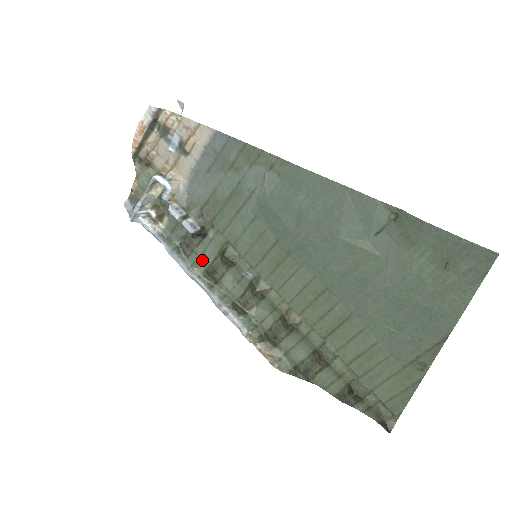
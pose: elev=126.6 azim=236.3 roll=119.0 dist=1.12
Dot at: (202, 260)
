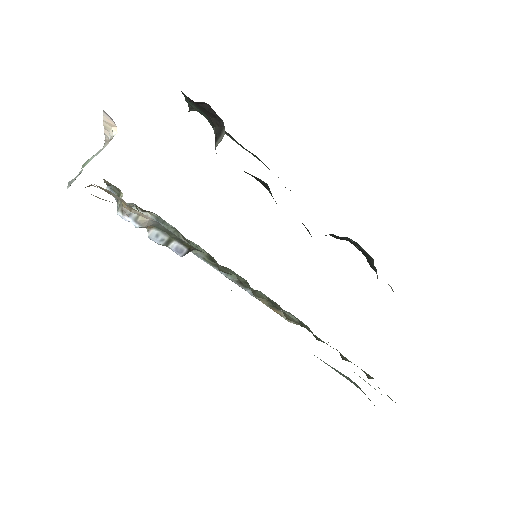
Dot at: (203, 249)
